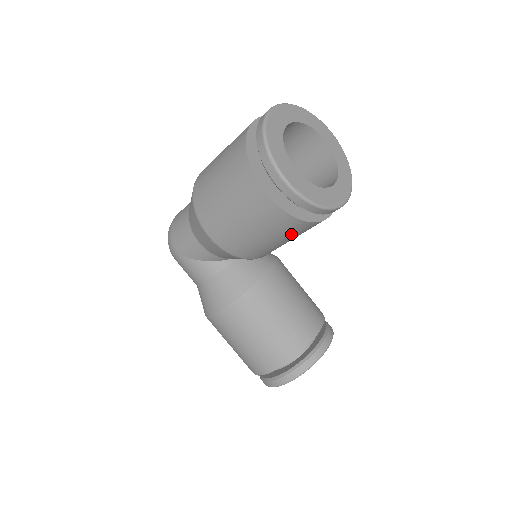
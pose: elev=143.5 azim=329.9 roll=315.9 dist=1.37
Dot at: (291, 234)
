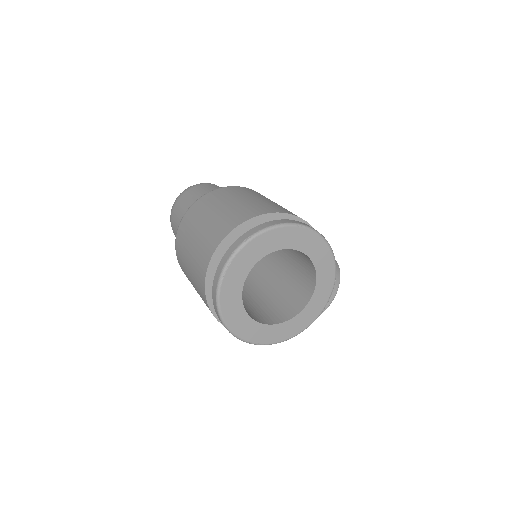
Dot at: occluded
